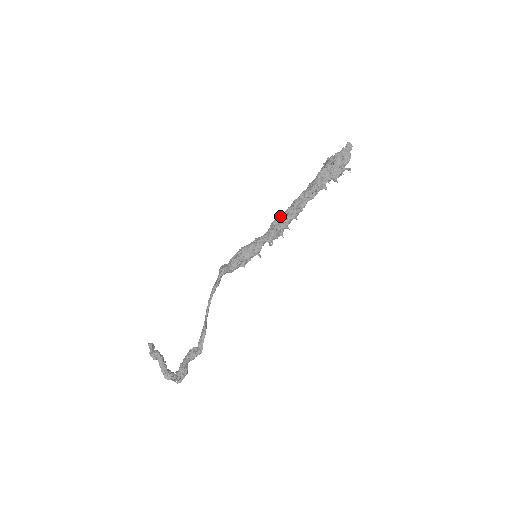
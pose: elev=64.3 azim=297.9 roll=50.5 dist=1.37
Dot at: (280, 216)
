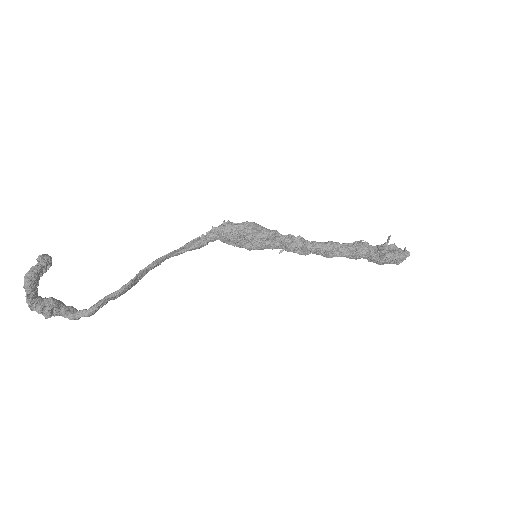
Dot at: occluded
